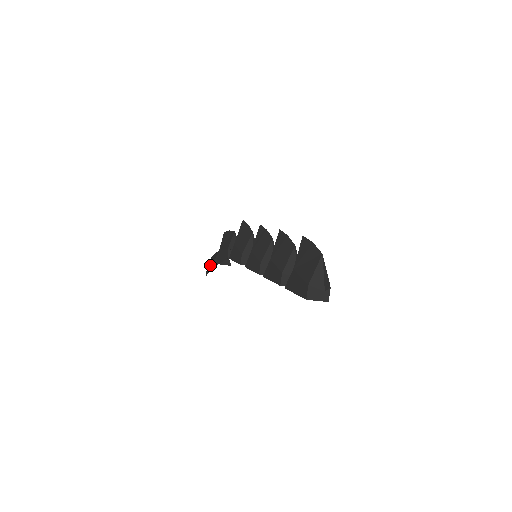
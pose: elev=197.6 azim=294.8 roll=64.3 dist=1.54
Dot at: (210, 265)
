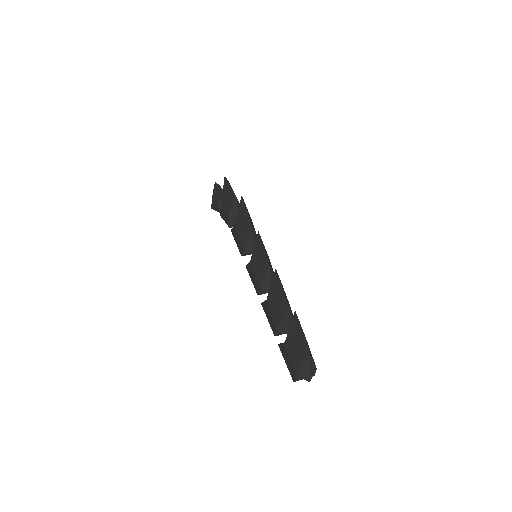
Dot at: (214, 205)
